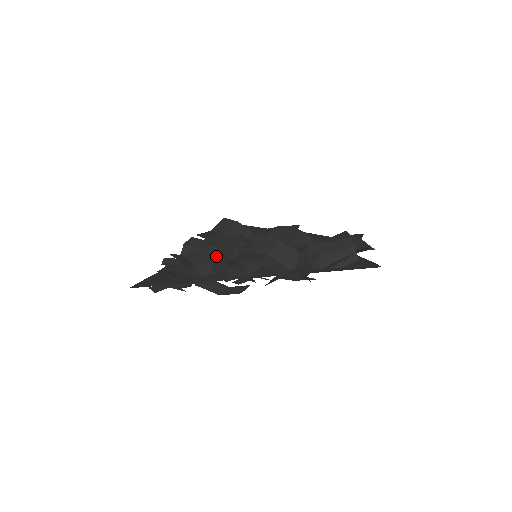
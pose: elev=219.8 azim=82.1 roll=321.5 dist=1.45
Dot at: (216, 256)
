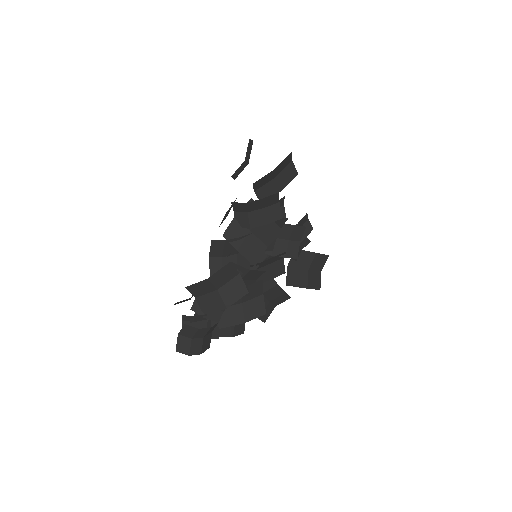
Dot at: occluded
